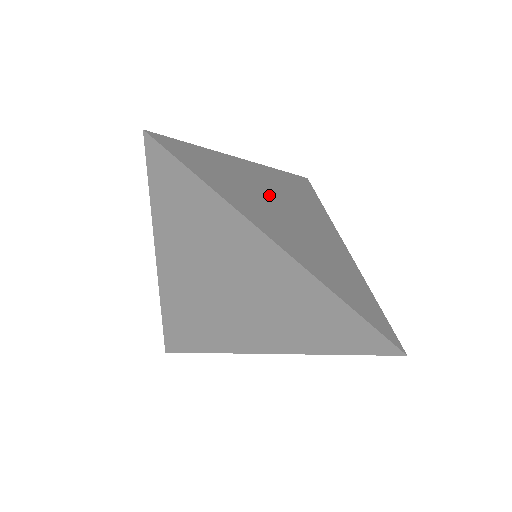
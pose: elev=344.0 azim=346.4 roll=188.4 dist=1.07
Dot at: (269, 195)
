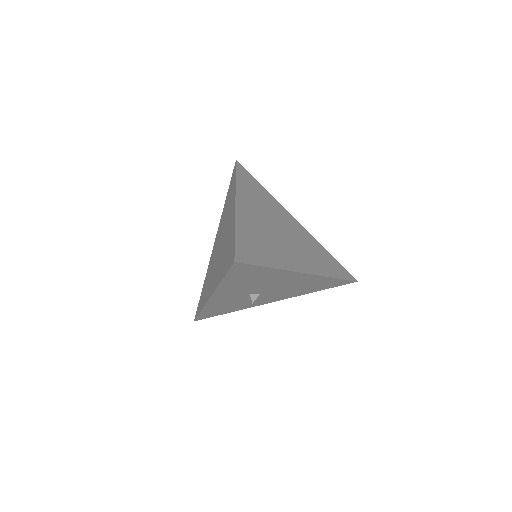
Dot at: (279, 220)
